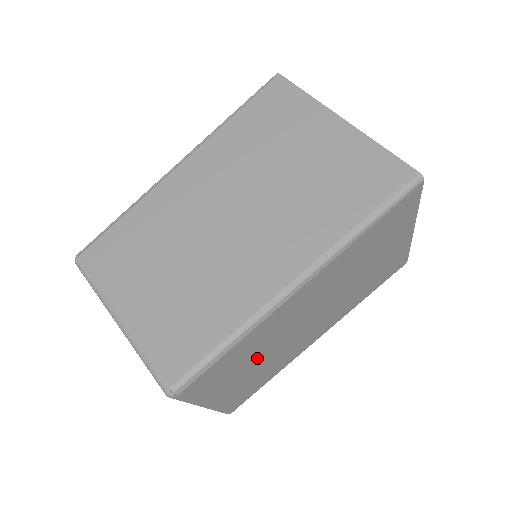
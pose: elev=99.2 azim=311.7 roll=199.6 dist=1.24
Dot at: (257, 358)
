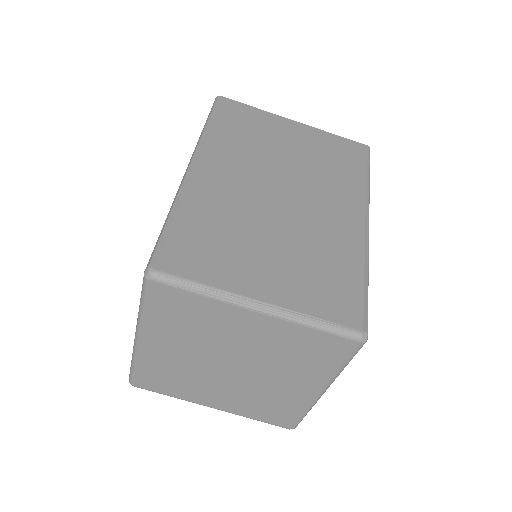
Dot at: occluded
